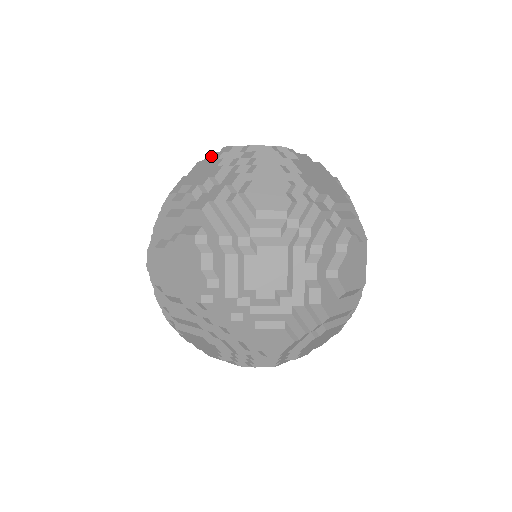
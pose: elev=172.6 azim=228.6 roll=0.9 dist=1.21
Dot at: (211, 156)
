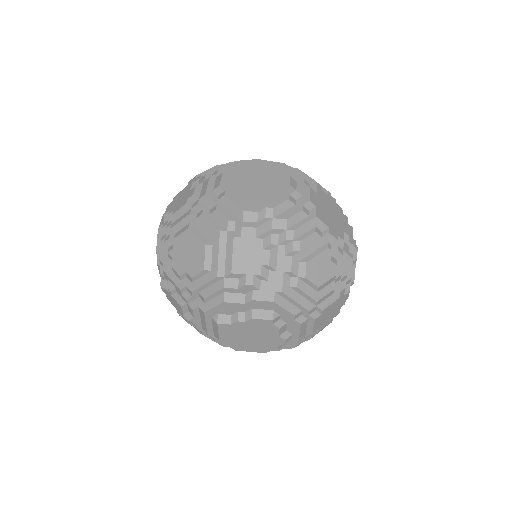
Dot at: (243, 233)
